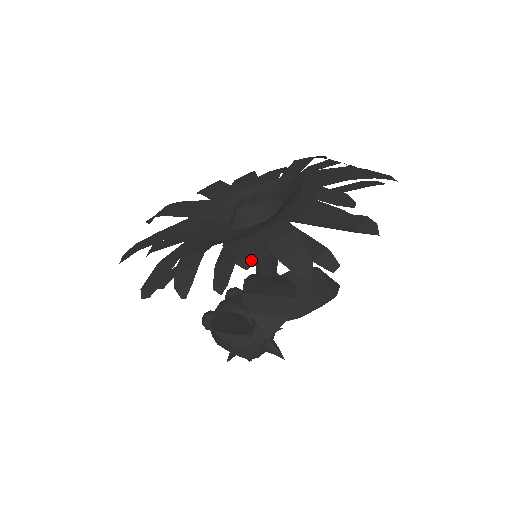
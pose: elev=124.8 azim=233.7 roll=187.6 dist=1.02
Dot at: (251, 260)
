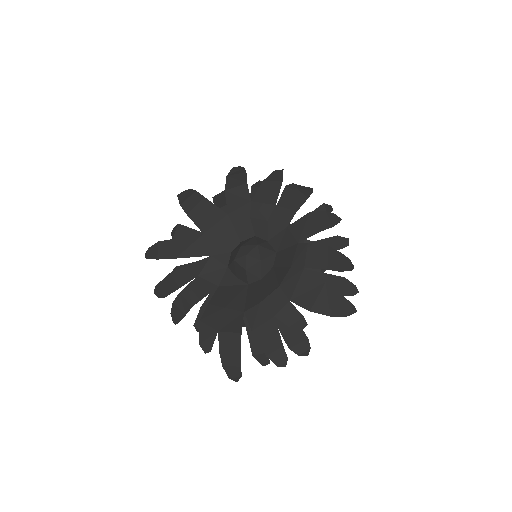
Dot at: (210, 349)
